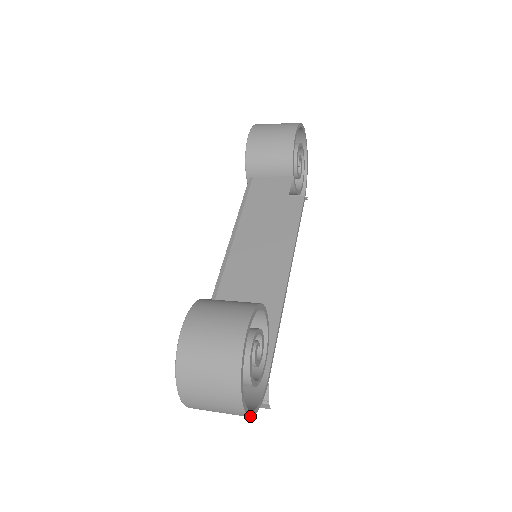
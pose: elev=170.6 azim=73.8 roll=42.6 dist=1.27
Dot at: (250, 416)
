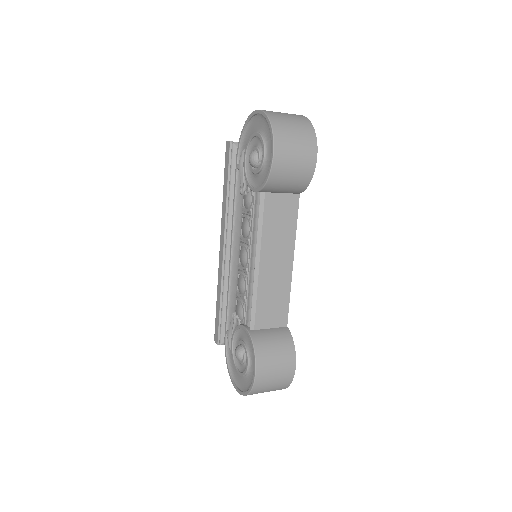
Dot at: occluded
